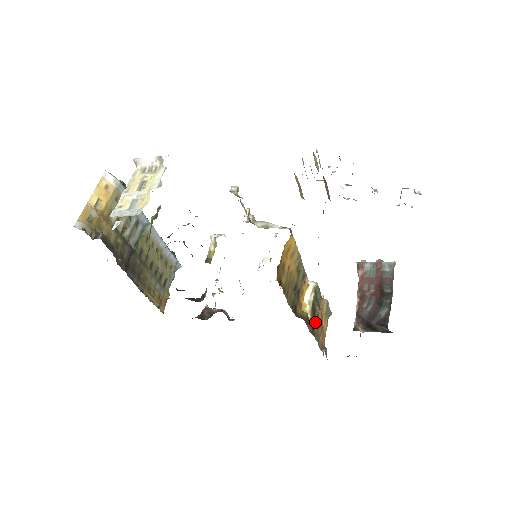
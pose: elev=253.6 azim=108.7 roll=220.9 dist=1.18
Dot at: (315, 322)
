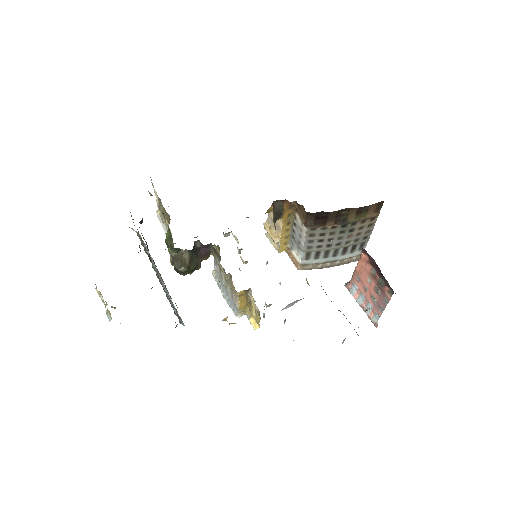
Dot at: occluded
